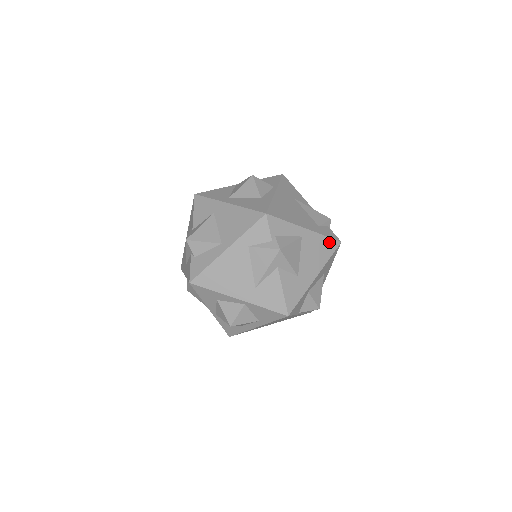
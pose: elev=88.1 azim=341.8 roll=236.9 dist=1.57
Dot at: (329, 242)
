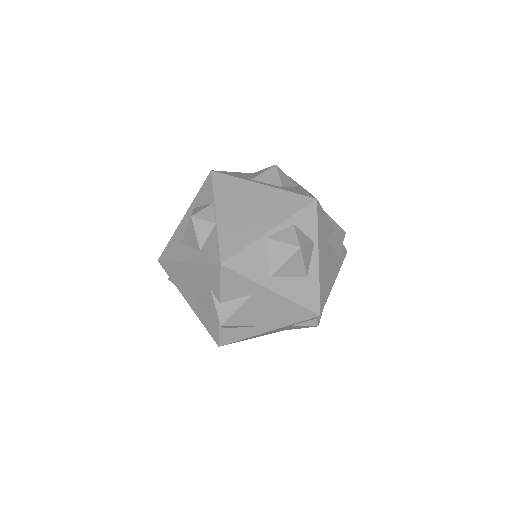
Dot at: occluded
